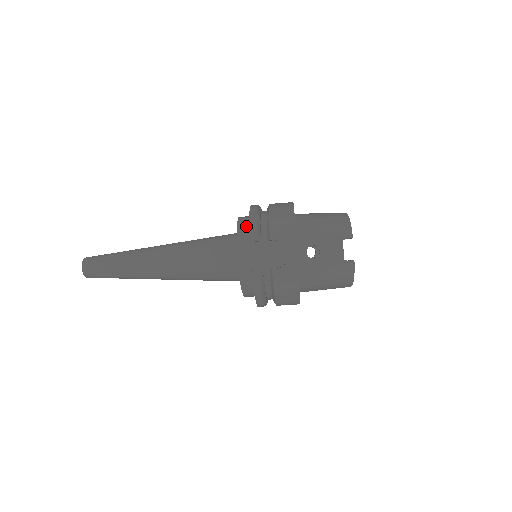
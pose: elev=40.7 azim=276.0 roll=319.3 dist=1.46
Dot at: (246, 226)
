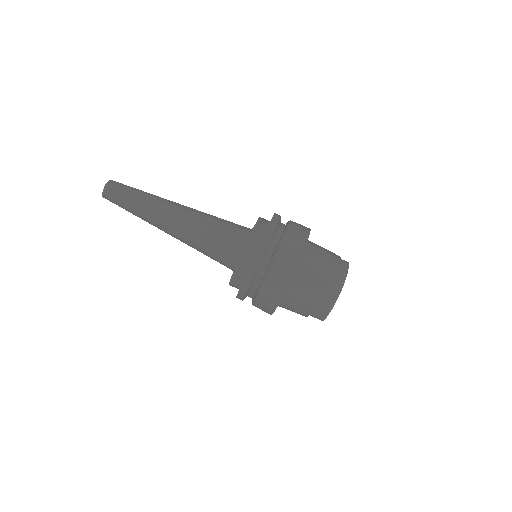
Dot at: occluded
